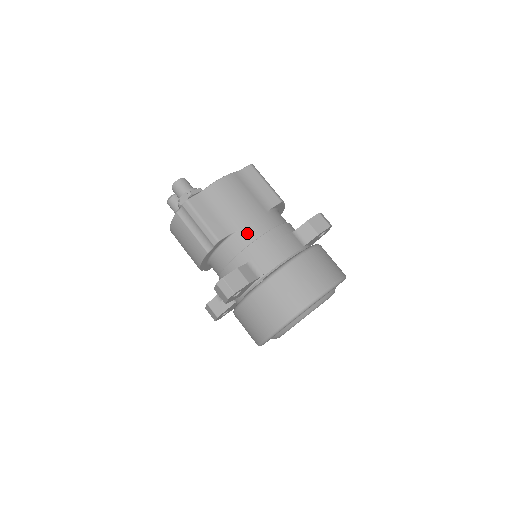
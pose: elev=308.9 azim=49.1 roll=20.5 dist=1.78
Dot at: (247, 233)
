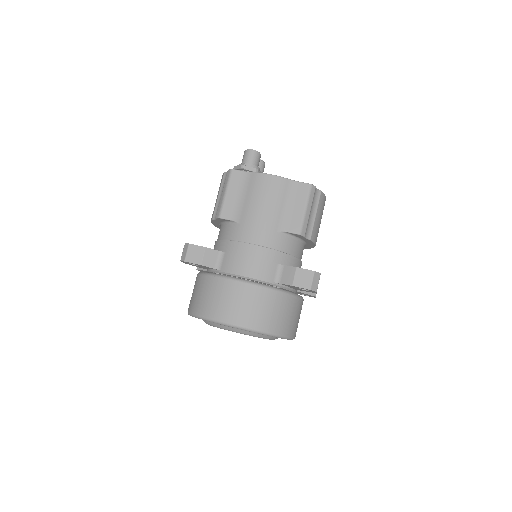
Dot at: (242, 231)
